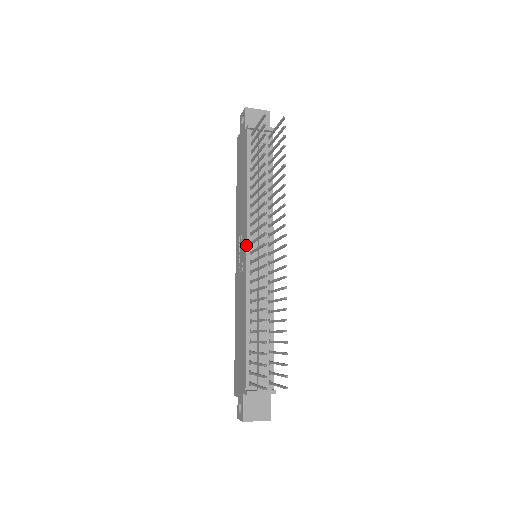
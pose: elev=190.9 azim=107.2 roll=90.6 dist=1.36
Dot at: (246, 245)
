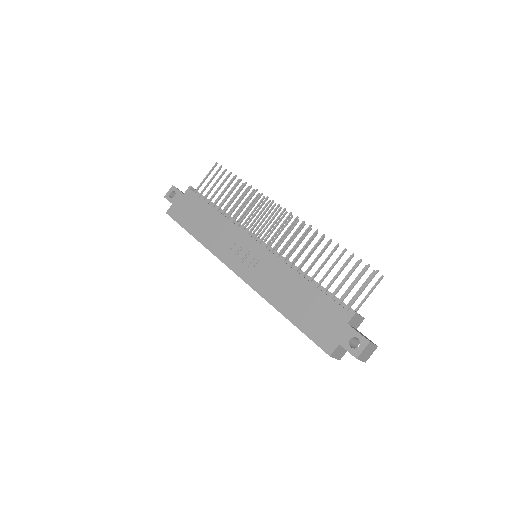
Dot at: (253, 238)
